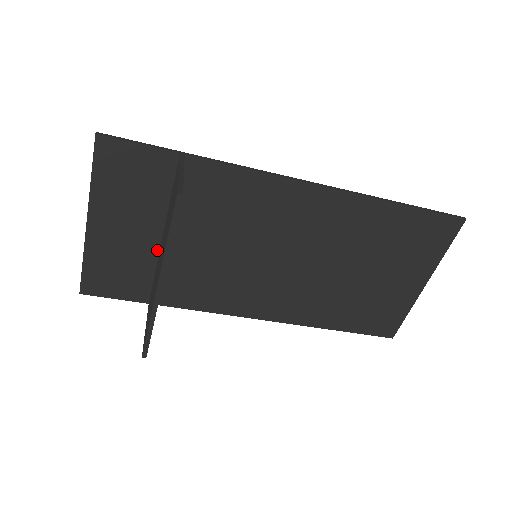
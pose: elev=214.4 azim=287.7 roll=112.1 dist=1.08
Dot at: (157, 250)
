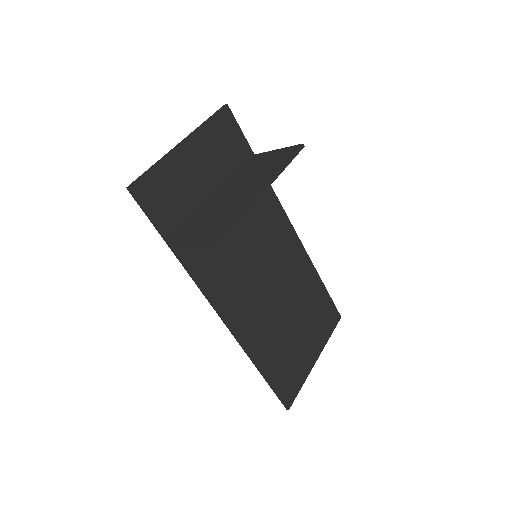
Dot at: (205, 201)
